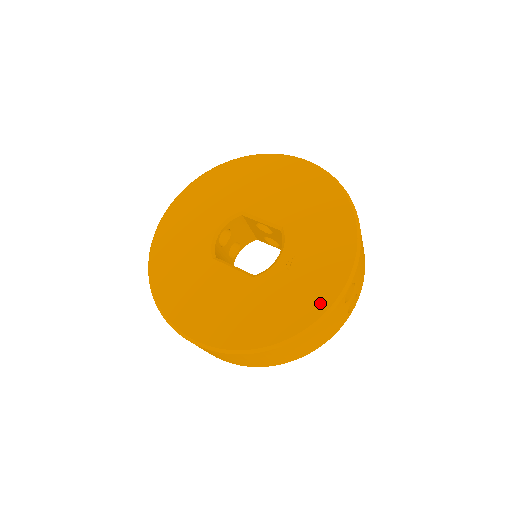
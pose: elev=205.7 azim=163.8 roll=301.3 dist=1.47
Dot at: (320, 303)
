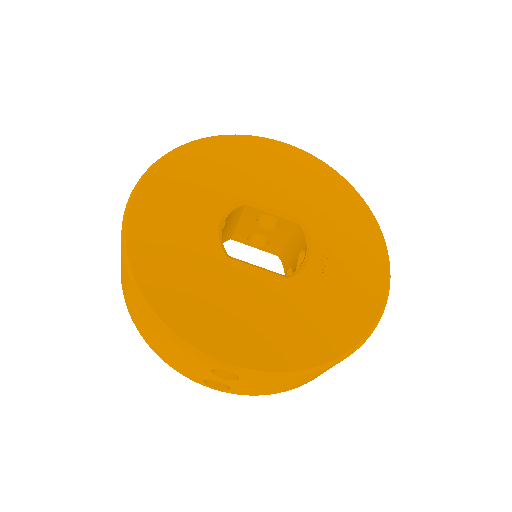
Dot at: (372, 302)
